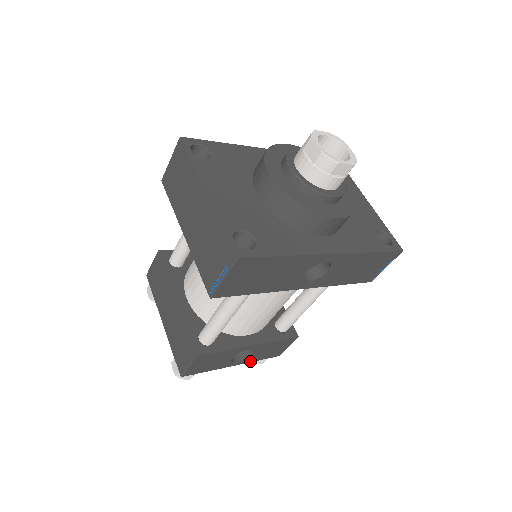
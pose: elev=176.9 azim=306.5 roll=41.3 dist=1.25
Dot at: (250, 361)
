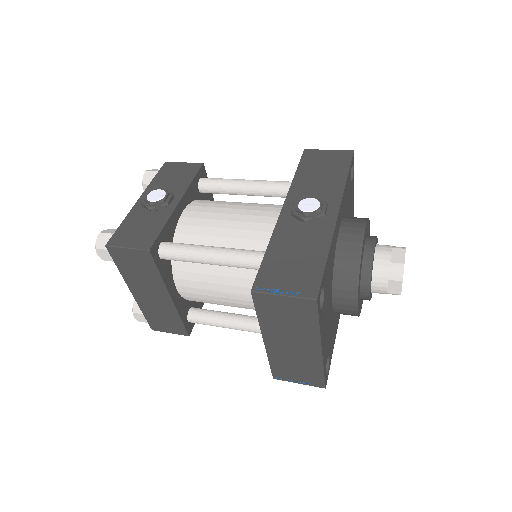
Dot at: occluded
